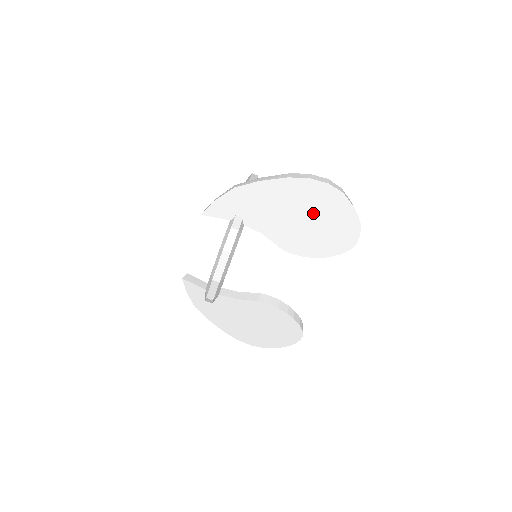
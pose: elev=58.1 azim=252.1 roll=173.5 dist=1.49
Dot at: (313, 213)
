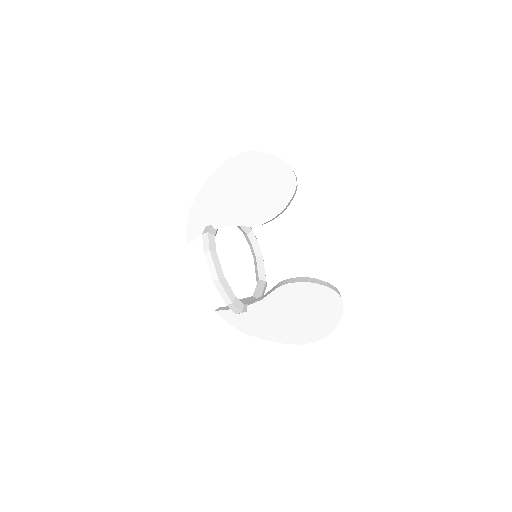
Dot at: (249, 182)
